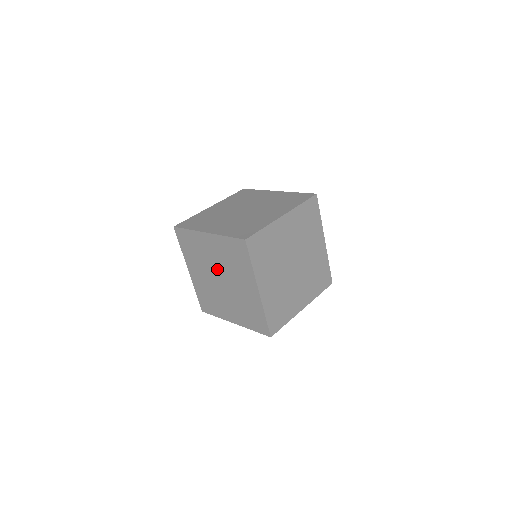
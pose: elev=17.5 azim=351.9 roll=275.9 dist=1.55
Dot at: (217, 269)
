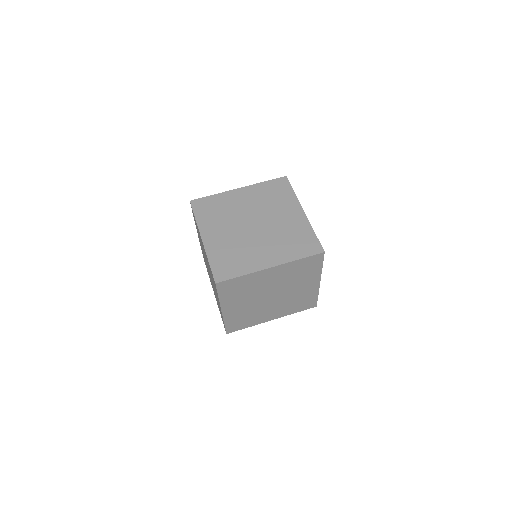
Dot at: (271, 290)
